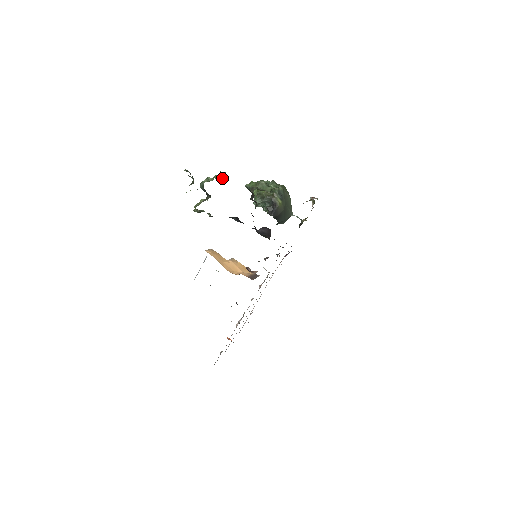
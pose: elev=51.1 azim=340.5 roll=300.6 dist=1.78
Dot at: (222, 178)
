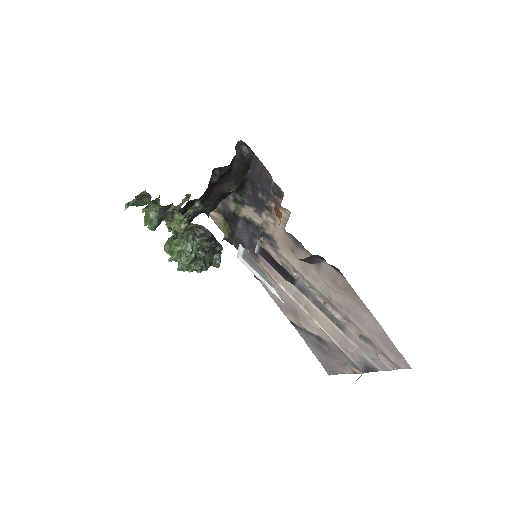
Dot at: occluded
